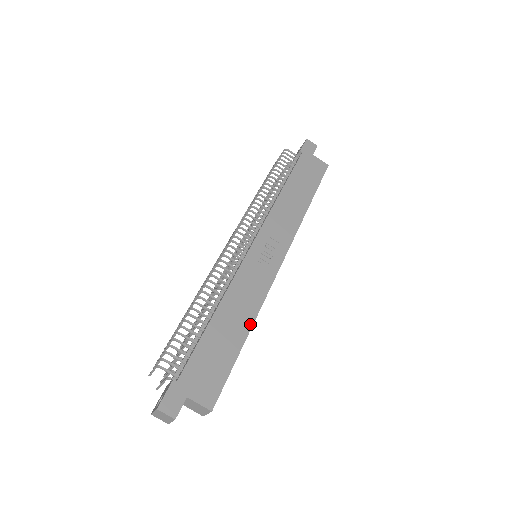
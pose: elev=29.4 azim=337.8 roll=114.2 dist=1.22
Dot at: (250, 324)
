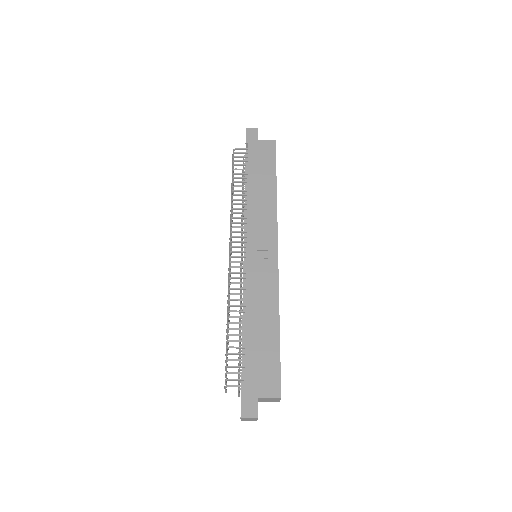
Dot at: (277, 316)
